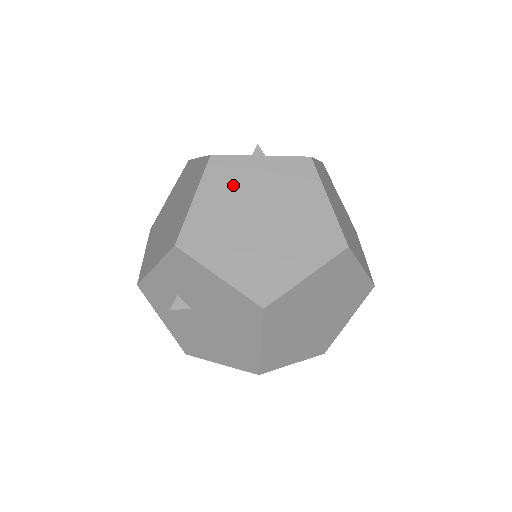
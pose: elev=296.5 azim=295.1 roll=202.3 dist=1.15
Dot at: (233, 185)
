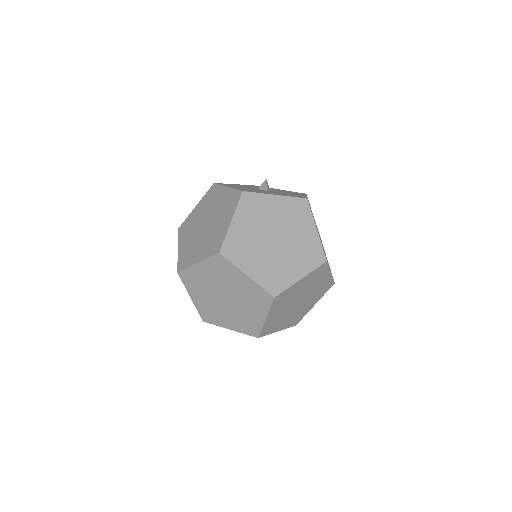
Dot at: (209, 202)
